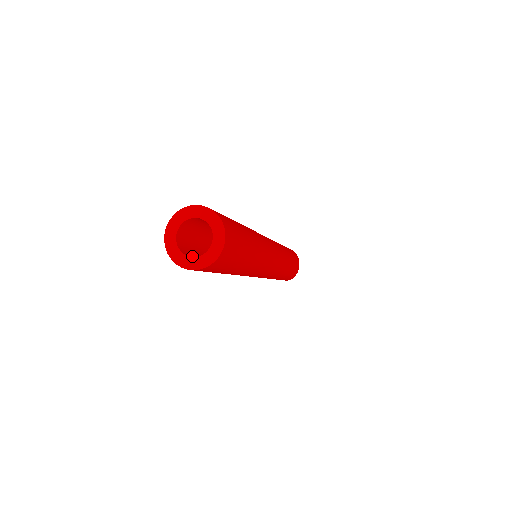
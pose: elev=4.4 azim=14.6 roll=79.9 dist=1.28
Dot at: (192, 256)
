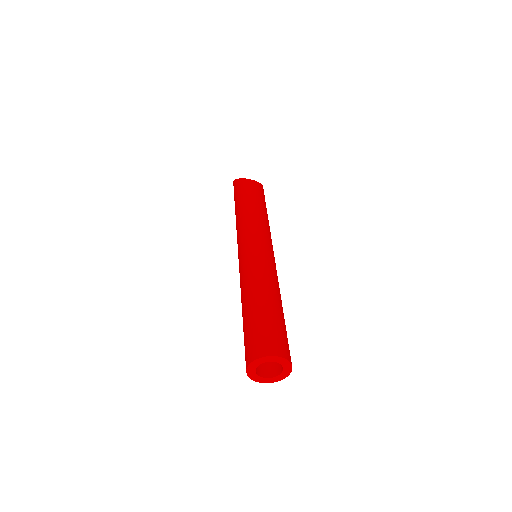
Dot at: (274, 367)
